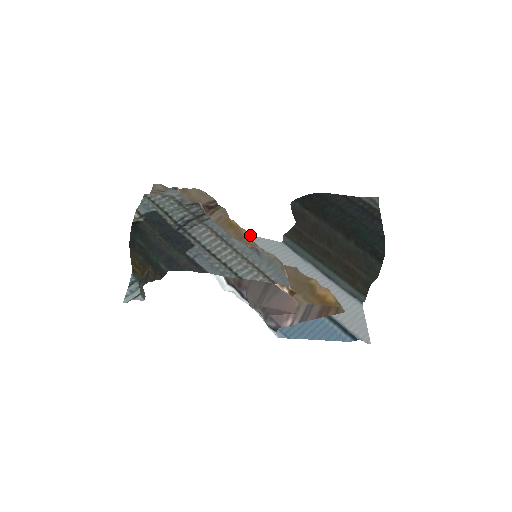
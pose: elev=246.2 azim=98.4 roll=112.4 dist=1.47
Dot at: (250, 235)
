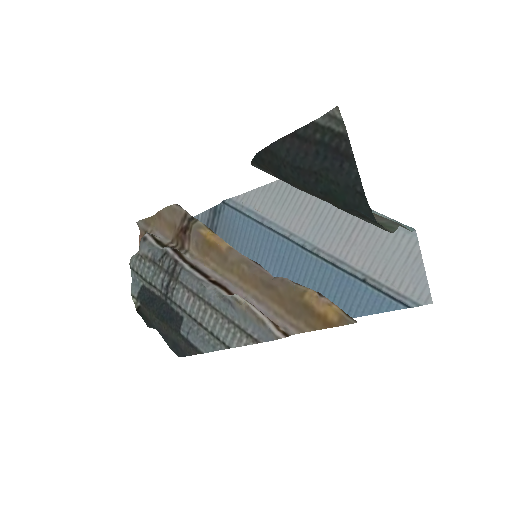
Dot at: (257, 188)
